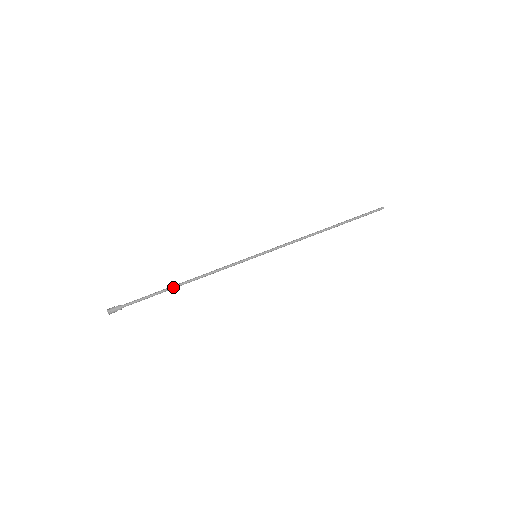
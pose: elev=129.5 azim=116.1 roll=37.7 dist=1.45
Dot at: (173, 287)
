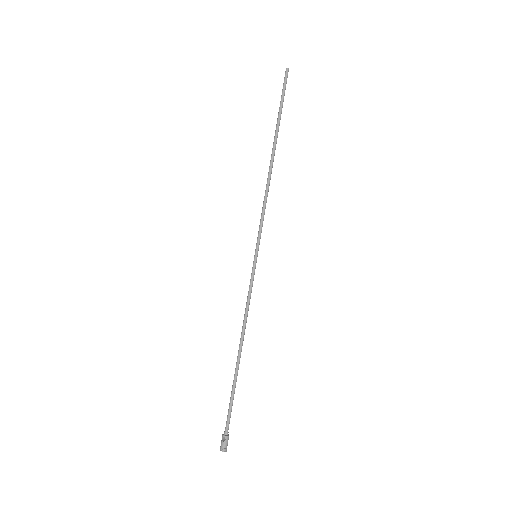
Dot at: (238, 368)
